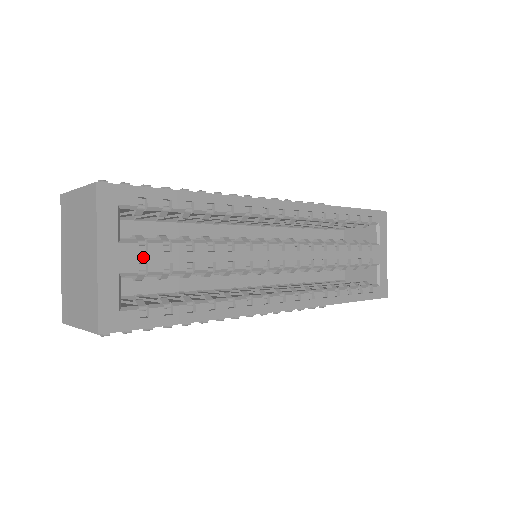
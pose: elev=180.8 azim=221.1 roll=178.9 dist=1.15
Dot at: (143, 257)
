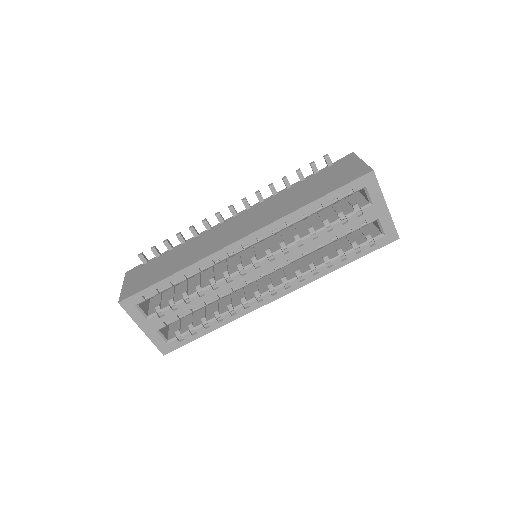
Dot at: (164, 319)
